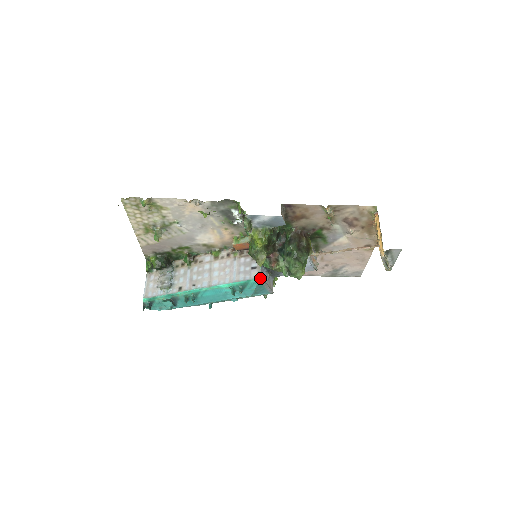
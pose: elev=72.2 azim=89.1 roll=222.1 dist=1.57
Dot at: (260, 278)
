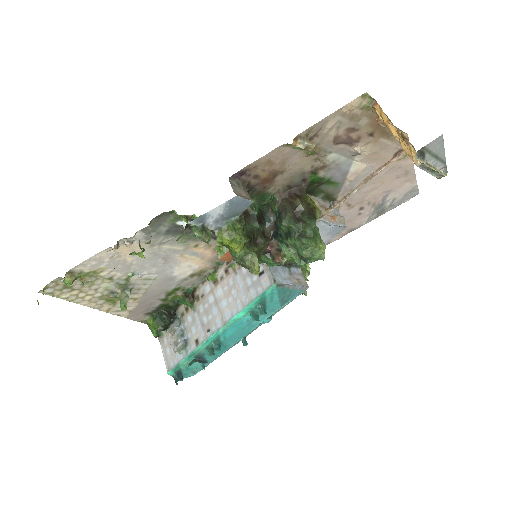
Dot at: (274, 284)
